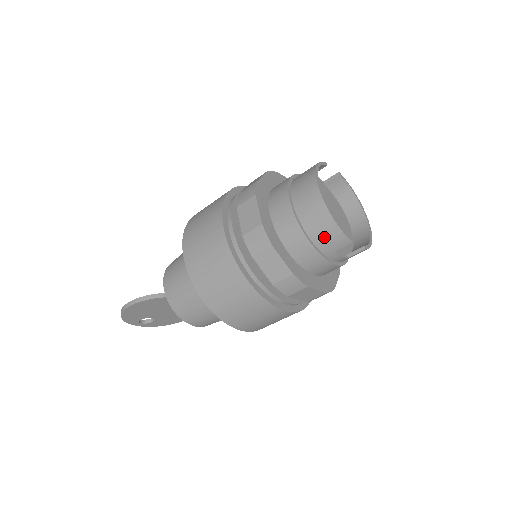
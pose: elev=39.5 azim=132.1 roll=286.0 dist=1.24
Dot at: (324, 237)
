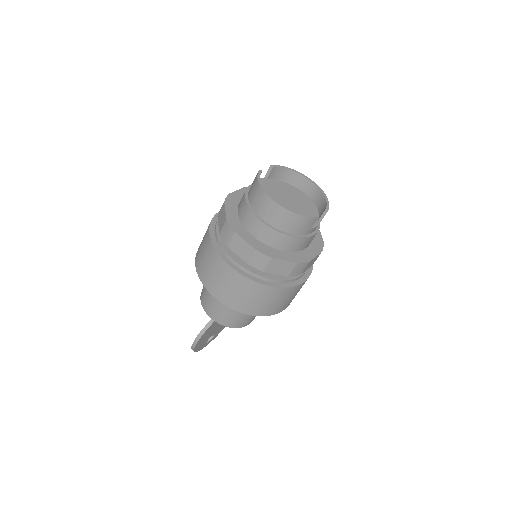
Dot at: (299, 227)
